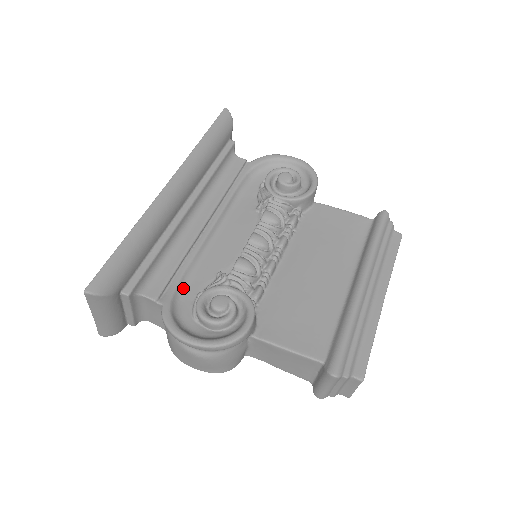
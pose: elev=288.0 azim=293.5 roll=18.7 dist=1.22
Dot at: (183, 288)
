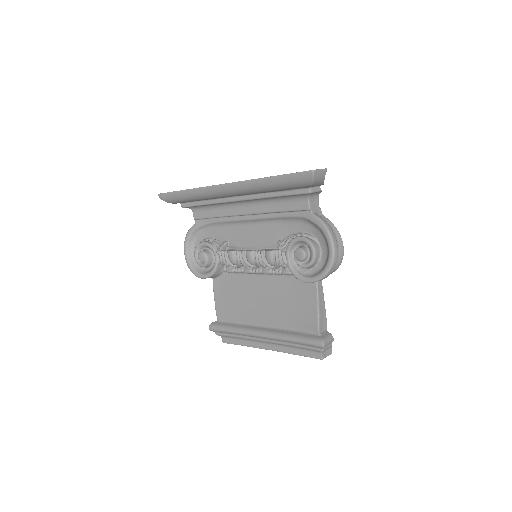
Dot at: (211, 227)
